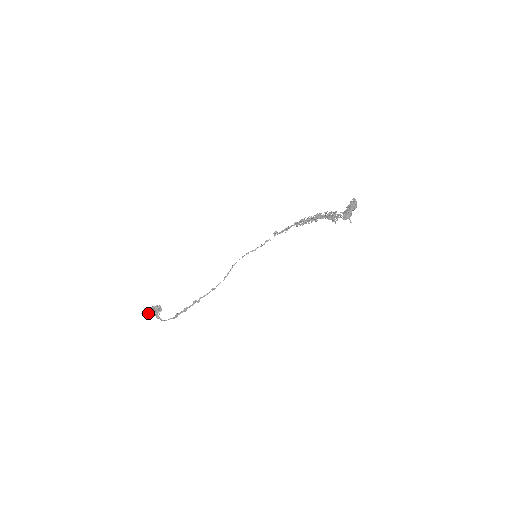
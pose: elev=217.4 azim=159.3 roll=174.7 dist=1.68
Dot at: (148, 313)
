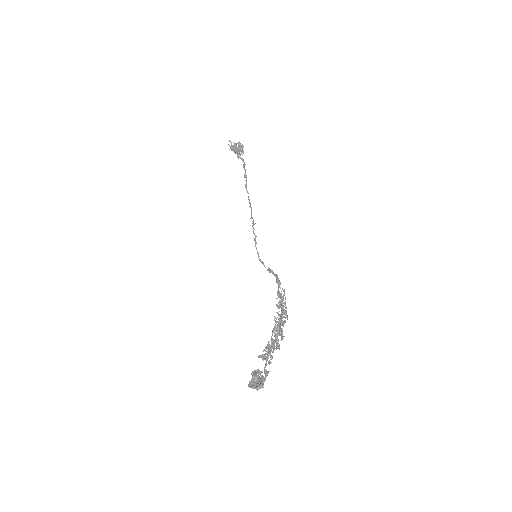
Dot at: (237, 143)
